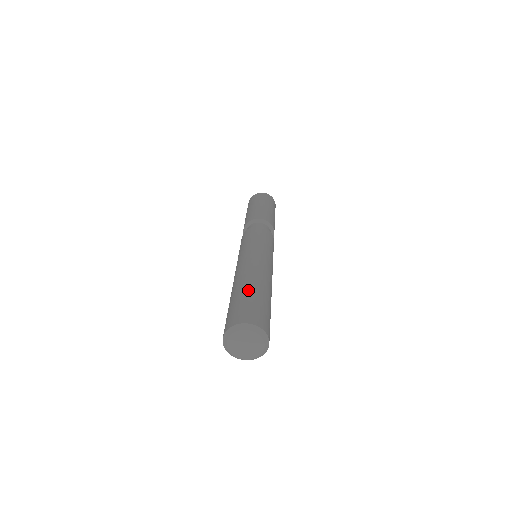
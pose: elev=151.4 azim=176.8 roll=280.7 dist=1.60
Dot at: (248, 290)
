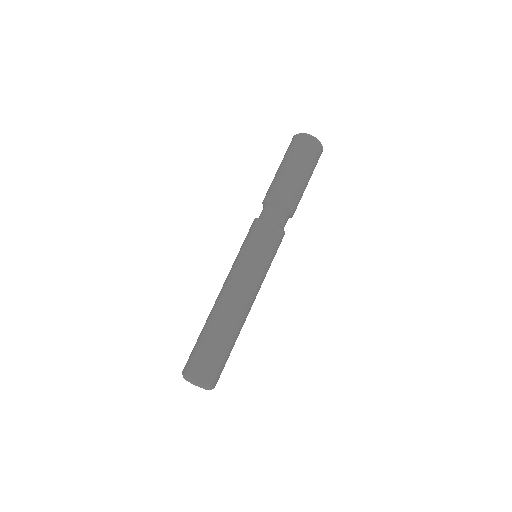
Dot at: (202, 332)
